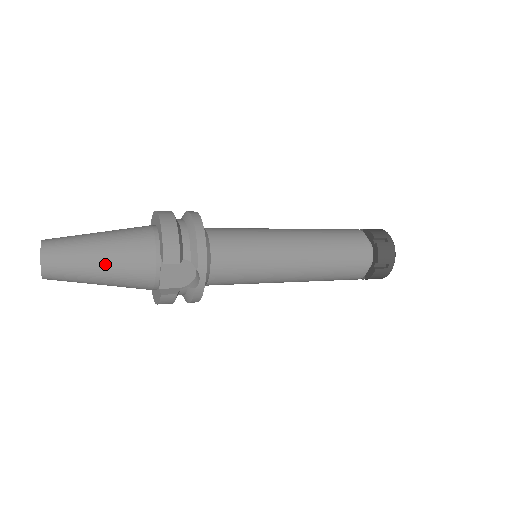
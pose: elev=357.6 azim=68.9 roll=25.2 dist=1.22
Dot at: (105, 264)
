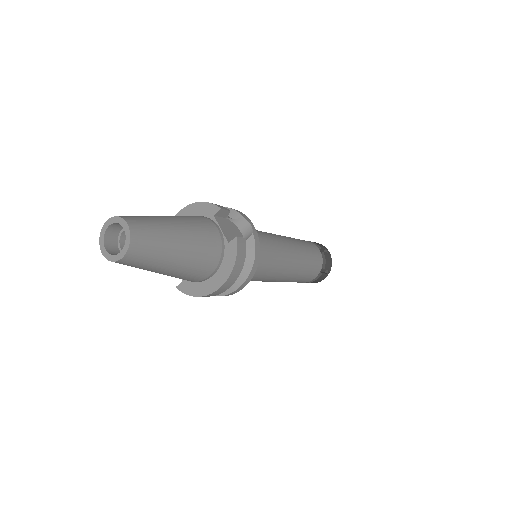
Dot at: (177, 222)
